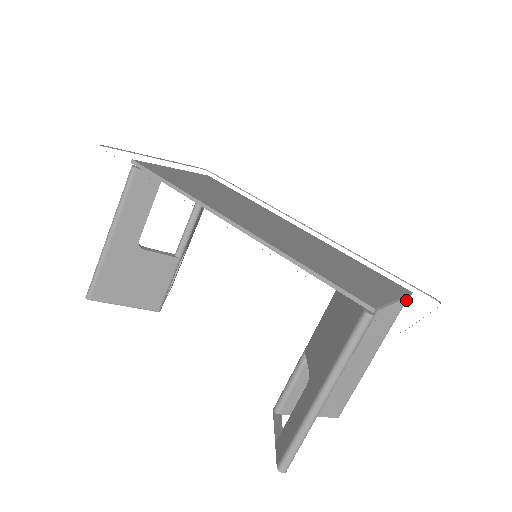
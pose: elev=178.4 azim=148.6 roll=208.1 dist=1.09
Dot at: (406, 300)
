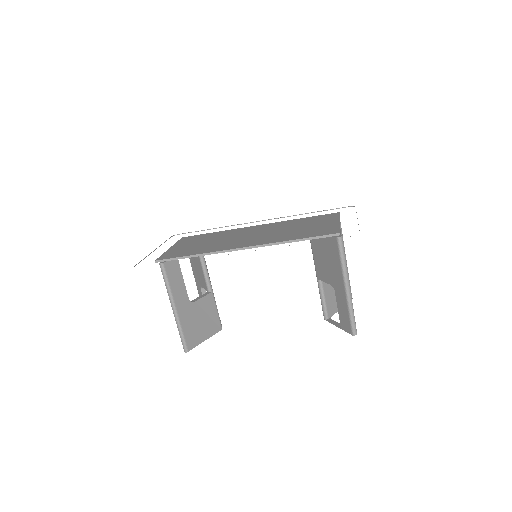
Dot at: occluded
